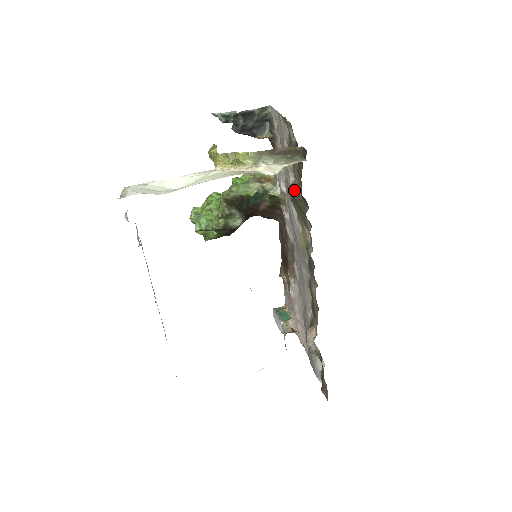
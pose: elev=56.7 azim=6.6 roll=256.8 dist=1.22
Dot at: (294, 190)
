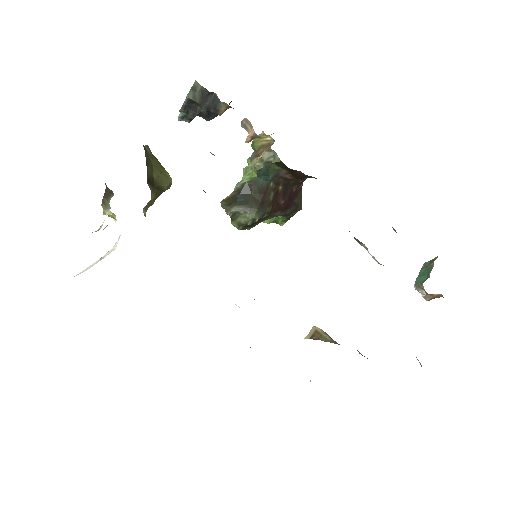
Dot at: (203, 190)
